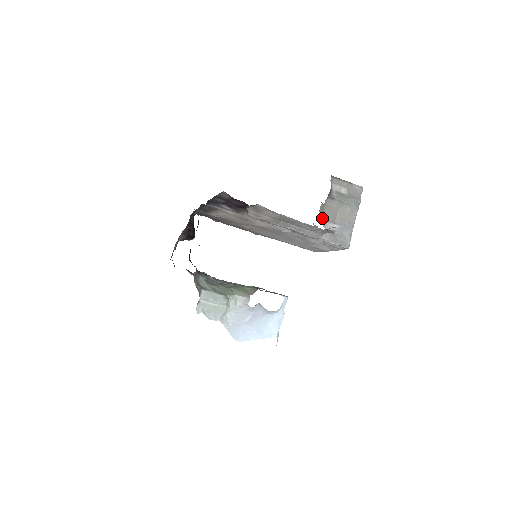
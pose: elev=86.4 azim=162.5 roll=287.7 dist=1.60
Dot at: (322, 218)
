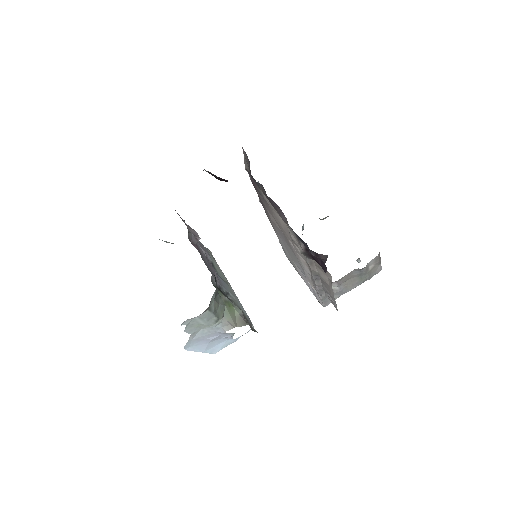
Dot at: (338, 280)
